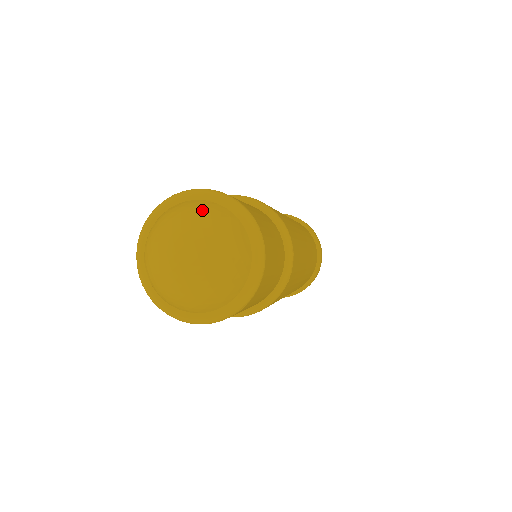
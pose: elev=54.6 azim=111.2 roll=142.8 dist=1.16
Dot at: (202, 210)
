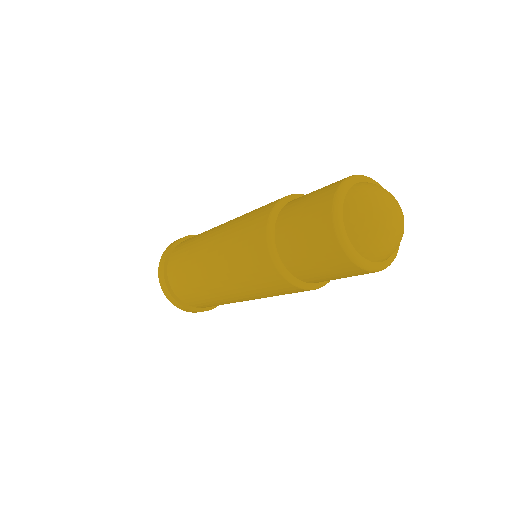
Dot at: occluded
